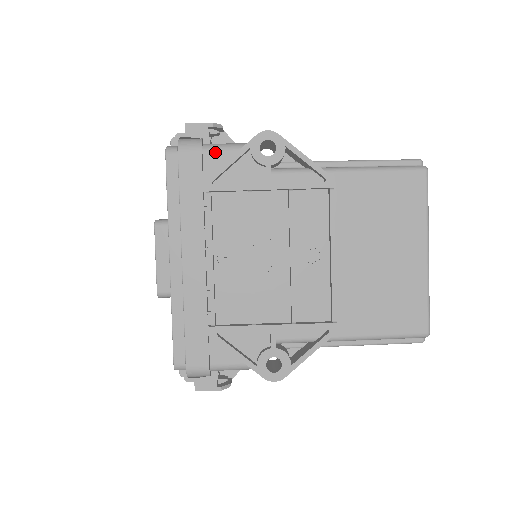
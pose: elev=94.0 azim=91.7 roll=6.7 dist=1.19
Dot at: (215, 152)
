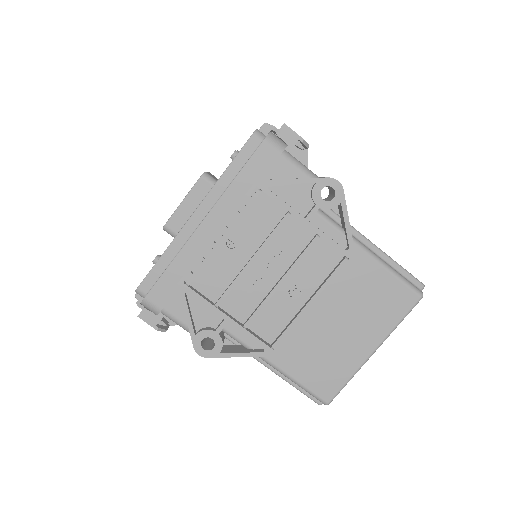
Dot at: (288, 164)
